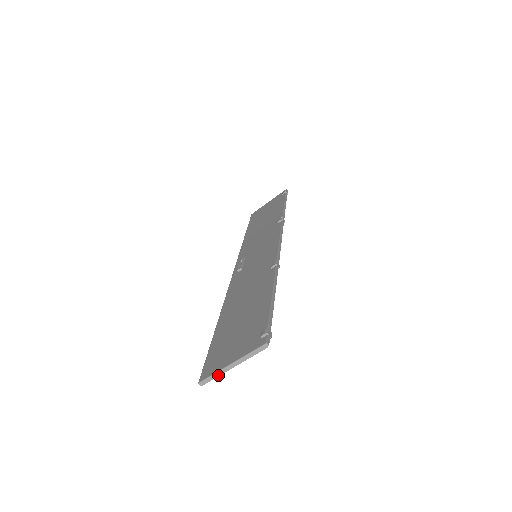
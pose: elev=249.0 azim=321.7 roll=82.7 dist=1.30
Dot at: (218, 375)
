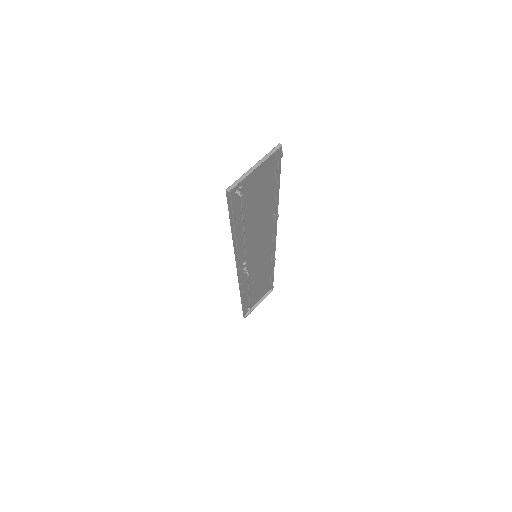
Dot at: (243, 178)
